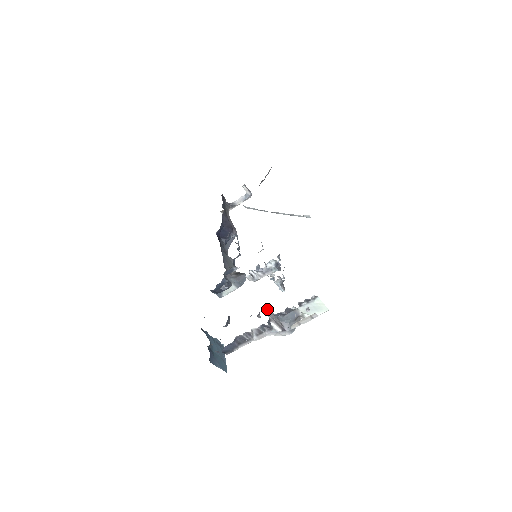
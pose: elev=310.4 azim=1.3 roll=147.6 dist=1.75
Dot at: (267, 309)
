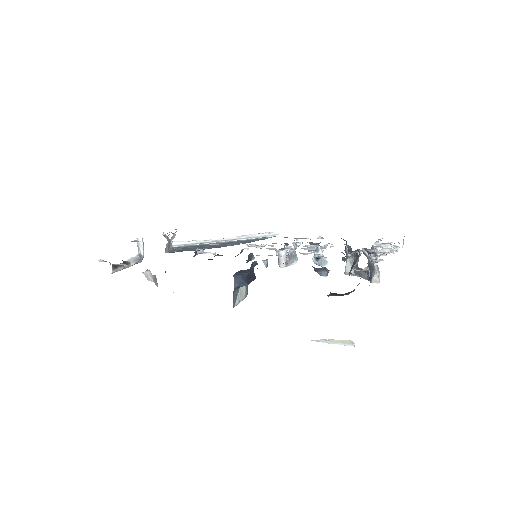
Dot at: (355, 251)
